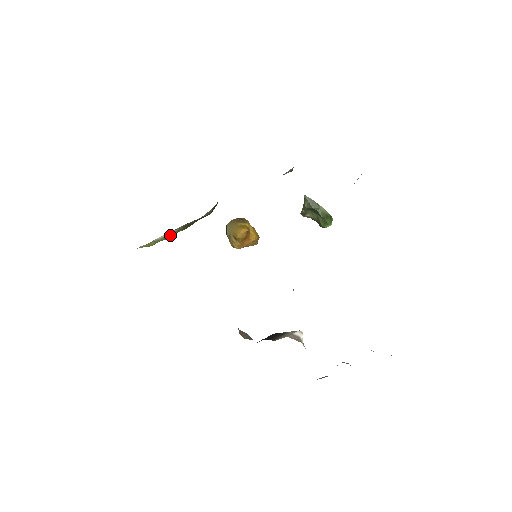
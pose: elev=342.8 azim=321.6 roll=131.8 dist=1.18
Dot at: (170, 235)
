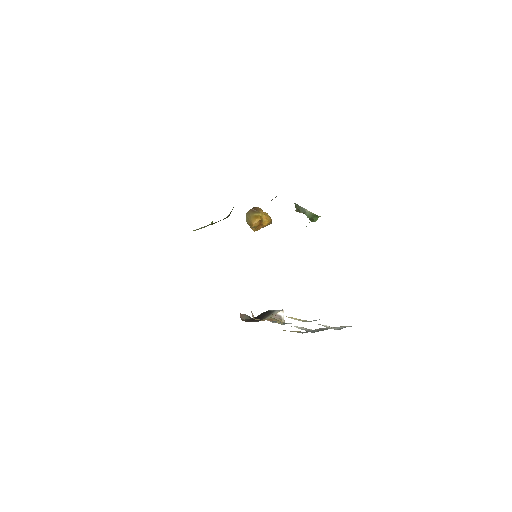
Dot at: occluded
